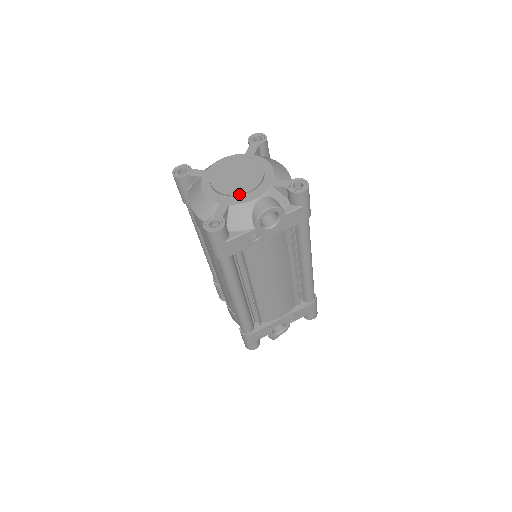
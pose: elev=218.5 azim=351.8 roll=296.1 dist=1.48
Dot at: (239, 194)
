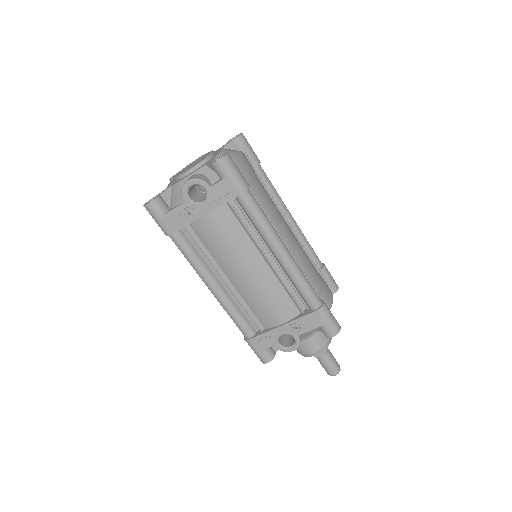
Dot at: (181, 176)
